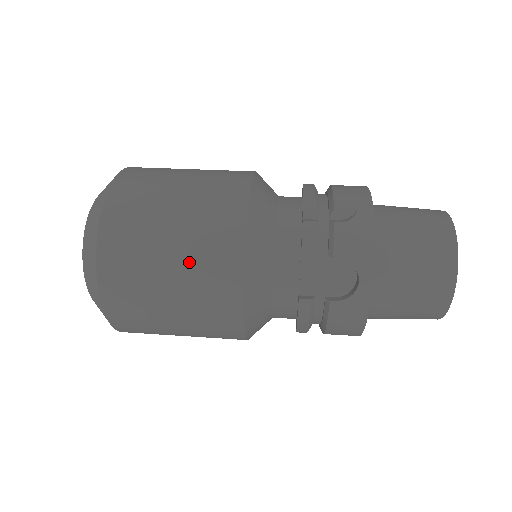
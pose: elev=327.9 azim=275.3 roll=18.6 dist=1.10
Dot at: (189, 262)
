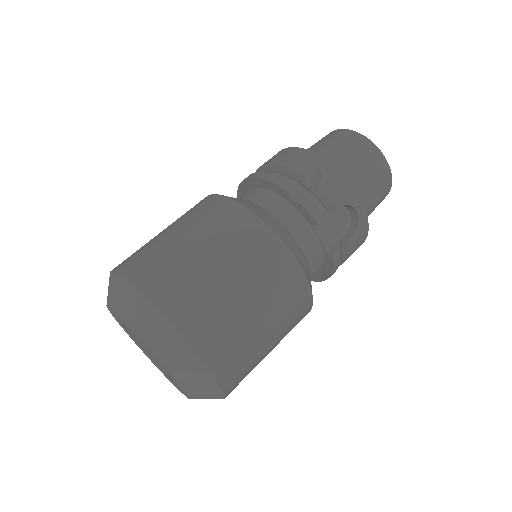
Dot at: (265, 295)
